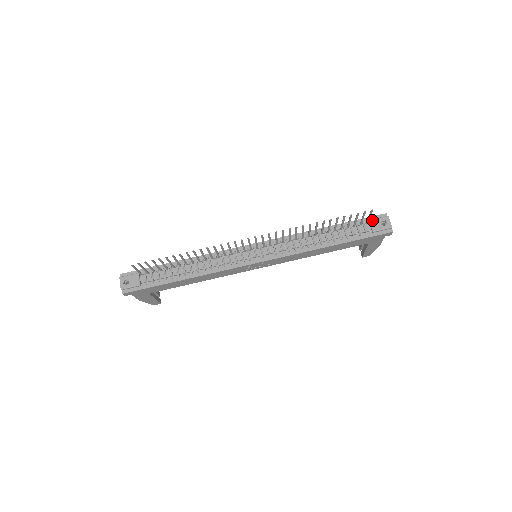
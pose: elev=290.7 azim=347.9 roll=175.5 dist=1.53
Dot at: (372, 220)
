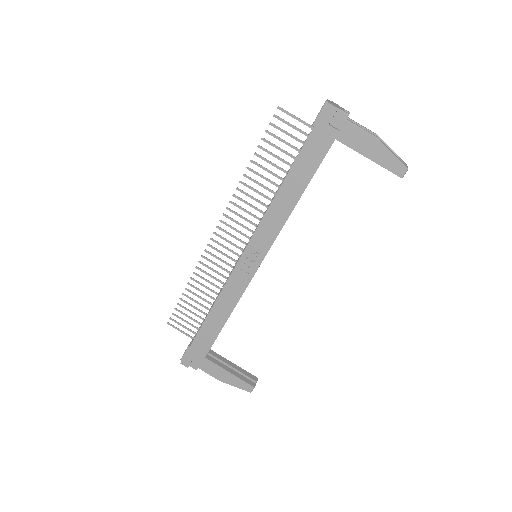
Dot at: occluded
